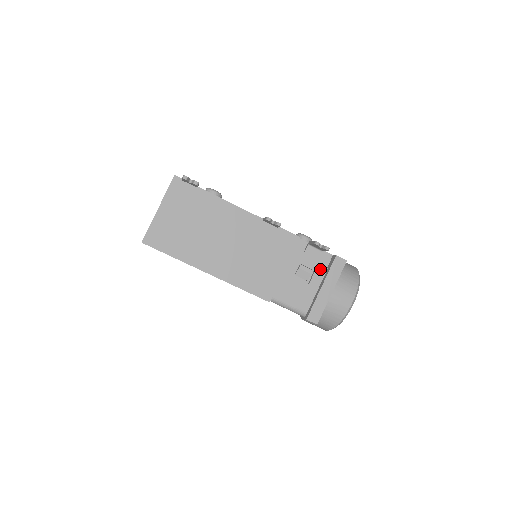
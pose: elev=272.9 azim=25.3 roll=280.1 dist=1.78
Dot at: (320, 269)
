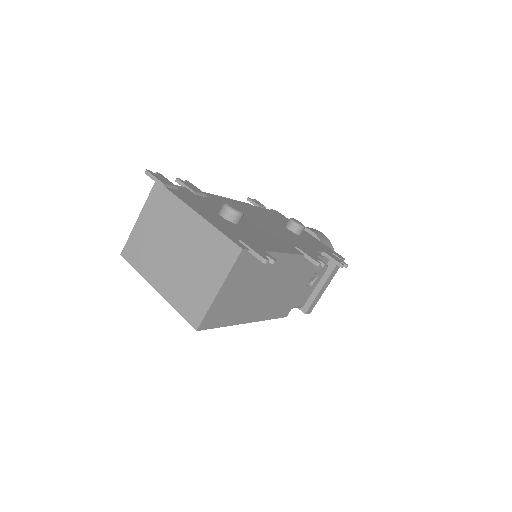
Dot at: (323, 270)
